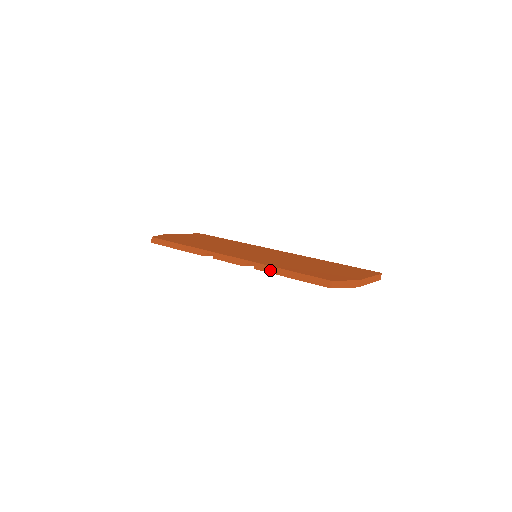
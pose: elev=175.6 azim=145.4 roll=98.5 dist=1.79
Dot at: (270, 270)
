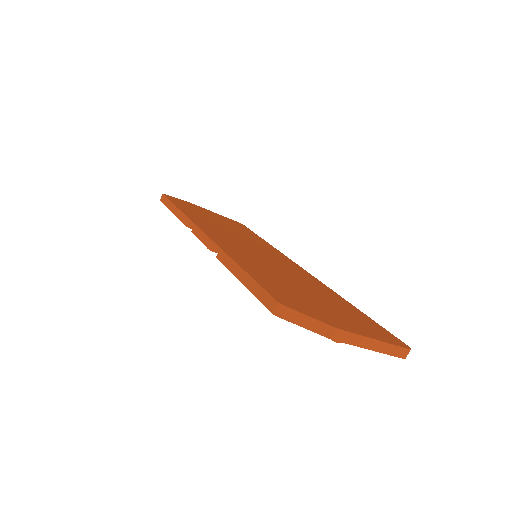
Dot at: (228, 263)
